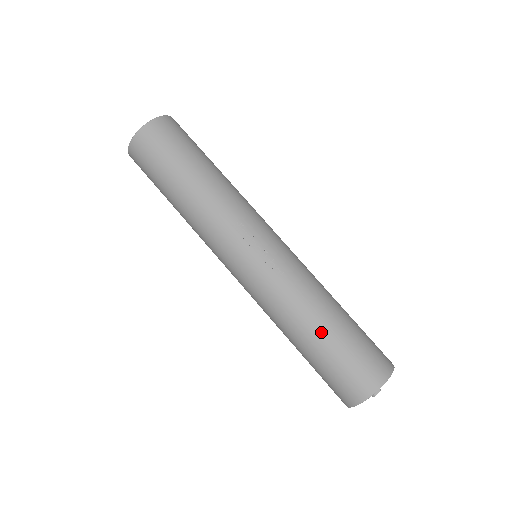
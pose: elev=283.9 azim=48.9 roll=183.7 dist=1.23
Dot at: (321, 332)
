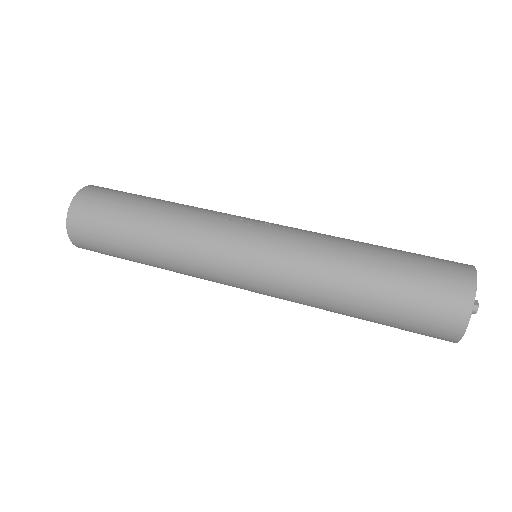
Dot at: (376, 254)
